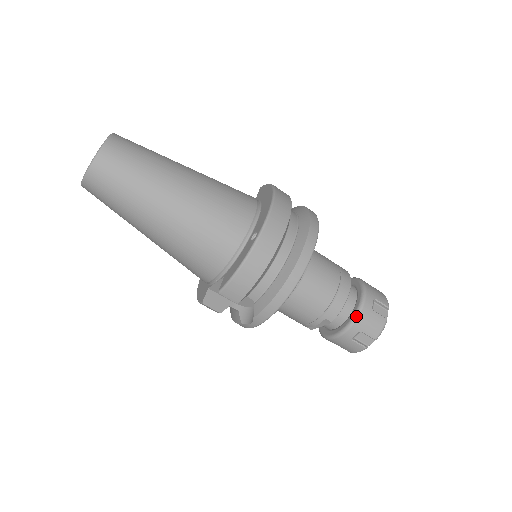
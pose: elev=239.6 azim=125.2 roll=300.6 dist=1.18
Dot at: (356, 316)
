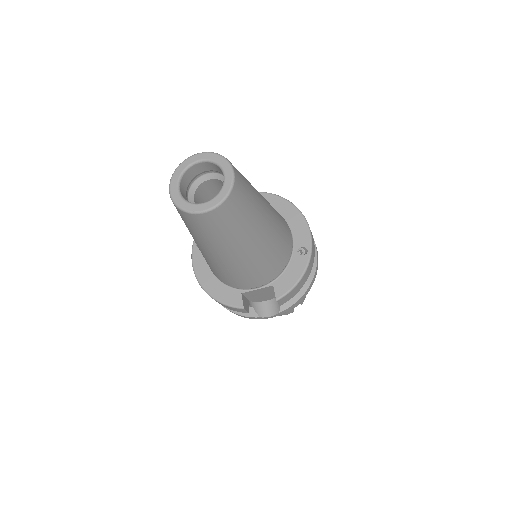
Dot at: occluded
